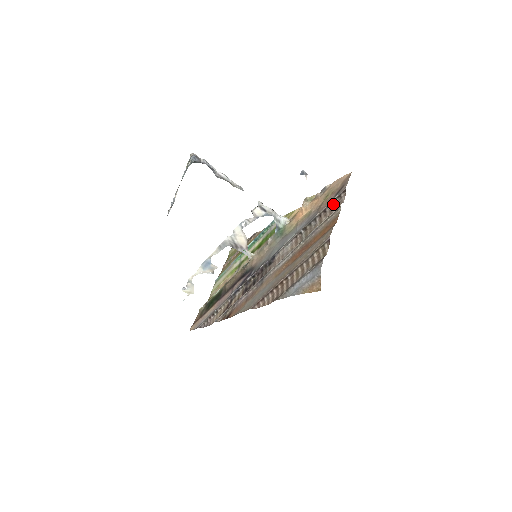
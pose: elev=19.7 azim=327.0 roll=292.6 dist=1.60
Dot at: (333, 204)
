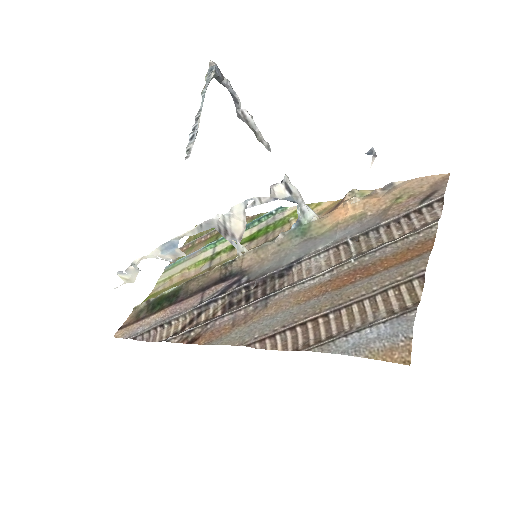
Dot at: (416, 214)
